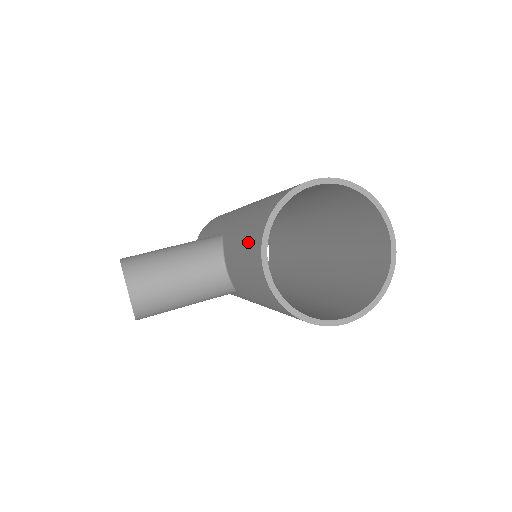
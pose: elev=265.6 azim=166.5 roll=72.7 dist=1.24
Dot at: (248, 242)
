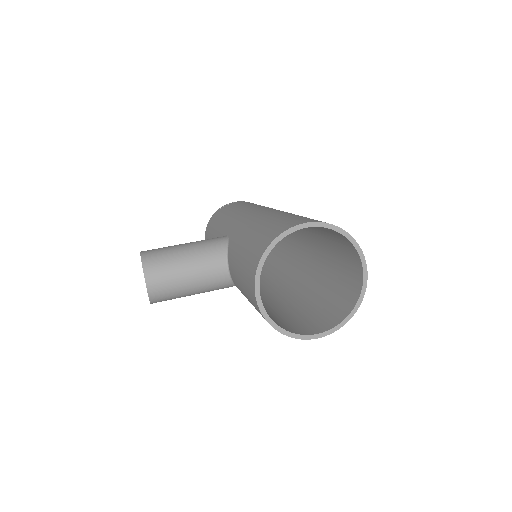
Dot at: (246, 263)
